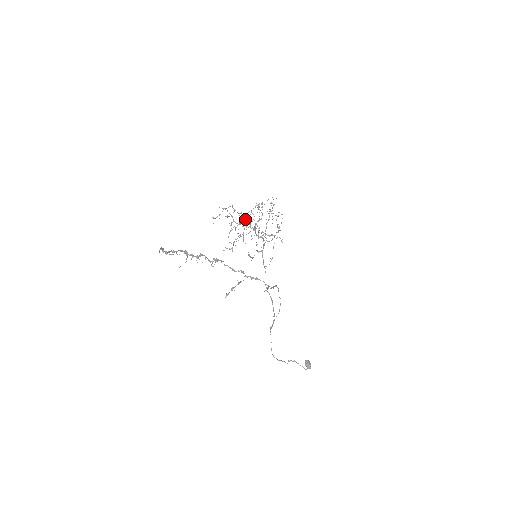
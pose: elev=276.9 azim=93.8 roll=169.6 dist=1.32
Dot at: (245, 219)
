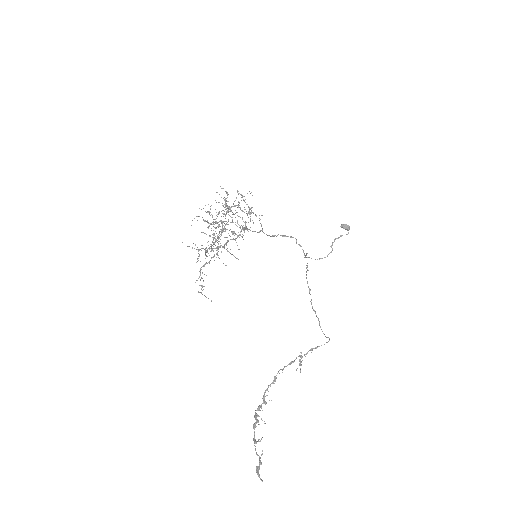
Dot at: occluded
